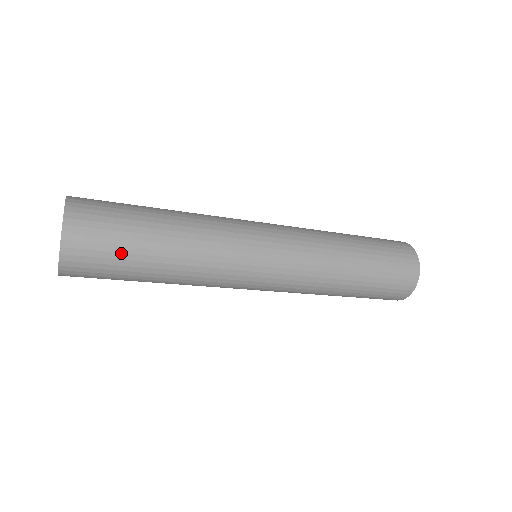
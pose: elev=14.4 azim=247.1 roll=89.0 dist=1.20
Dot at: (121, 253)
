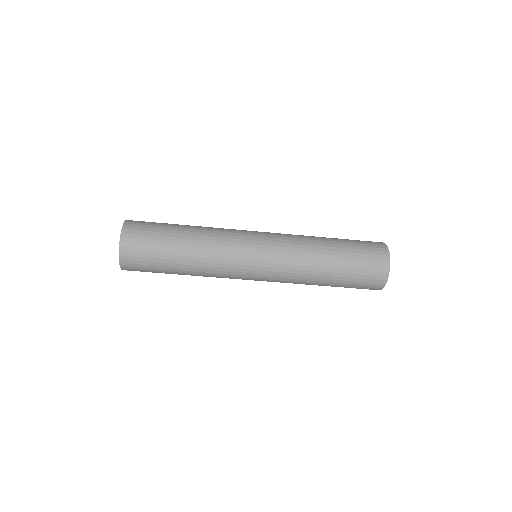
Dot at: (158, 229)
